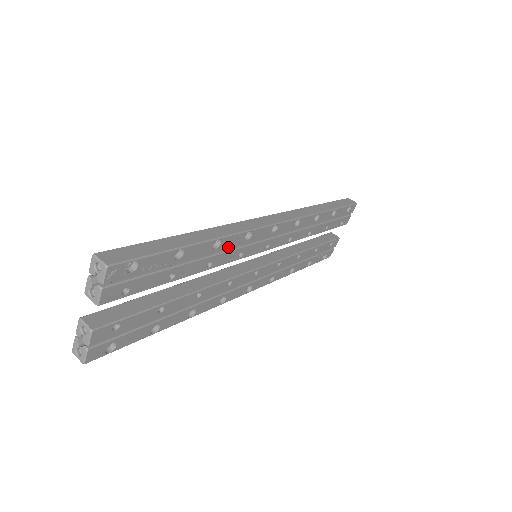
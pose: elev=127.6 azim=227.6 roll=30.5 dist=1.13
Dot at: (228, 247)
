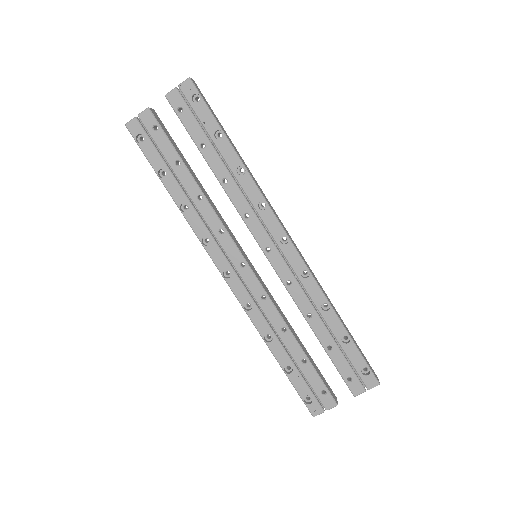
Dot at: (245, 189)
